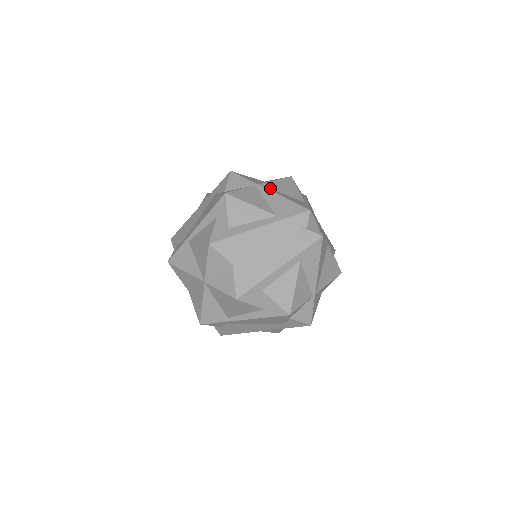
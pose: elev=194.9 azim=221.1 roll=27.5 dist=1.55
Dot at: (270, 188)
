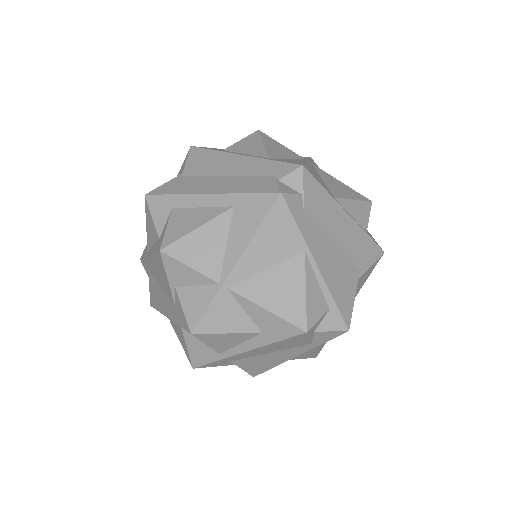
Dot at: (317, 171)
